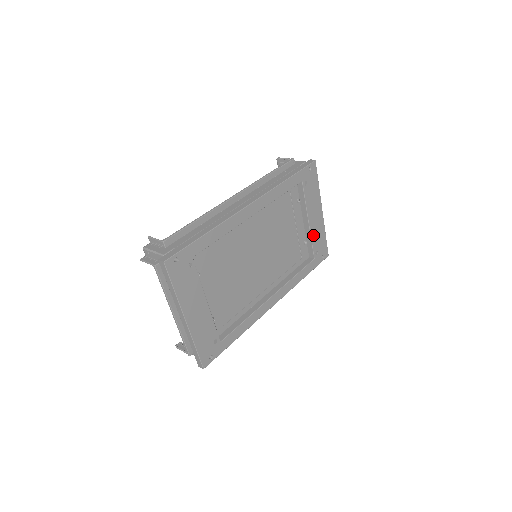
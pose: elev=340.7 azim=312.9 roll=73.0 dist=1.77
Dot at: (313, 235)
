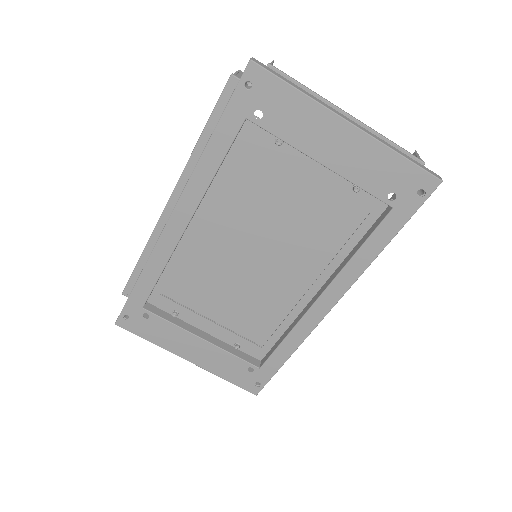
Dot at: (355, 175)
